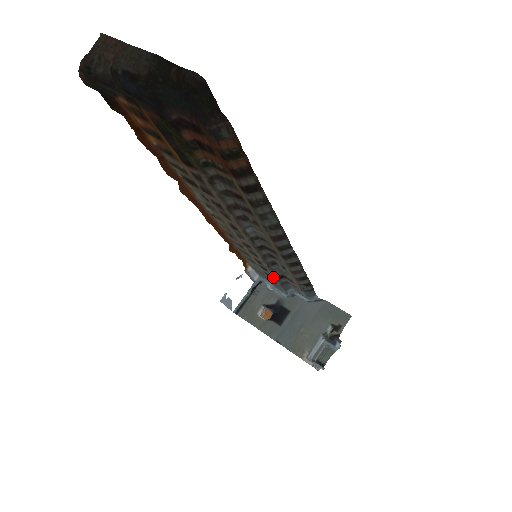
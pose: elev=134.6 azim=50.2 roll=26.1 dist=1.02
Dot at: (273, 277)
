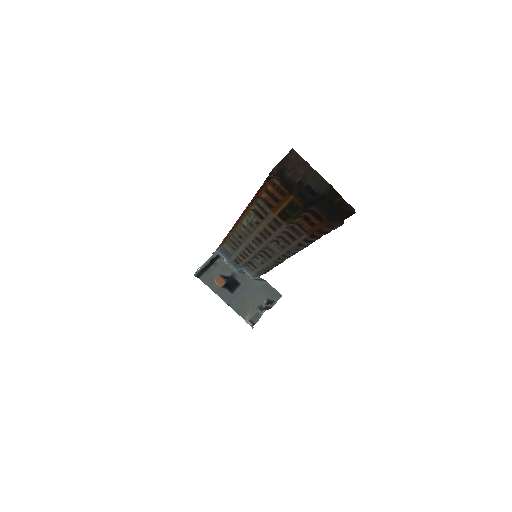
Dot at: (244, 262)
